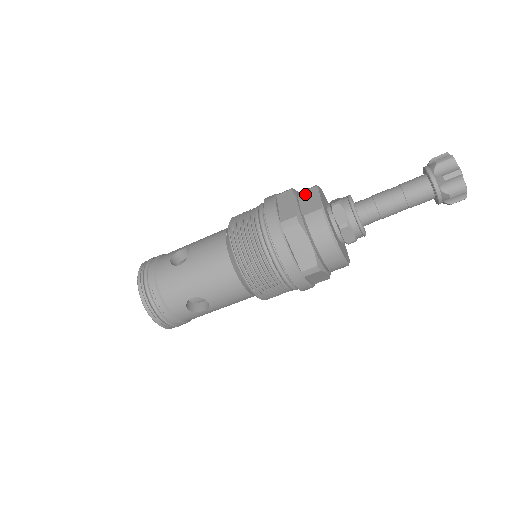
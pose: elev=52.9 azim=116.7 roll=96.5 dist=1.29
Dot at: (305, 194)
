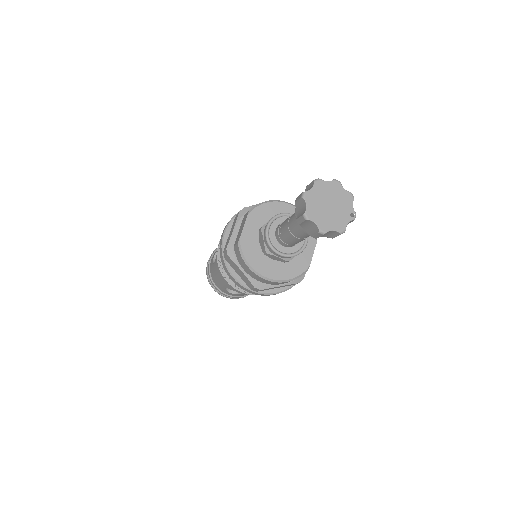
Dot at: (244, 219)
